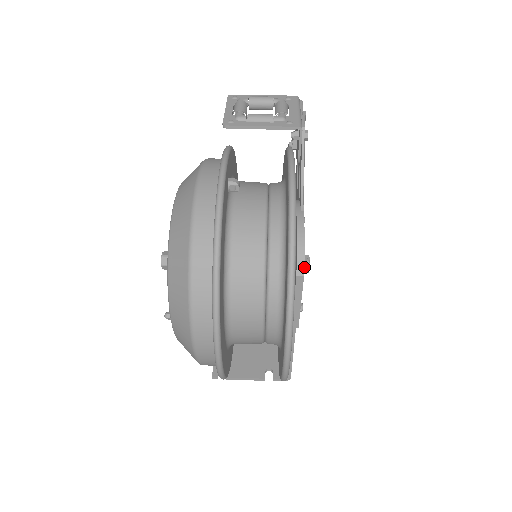
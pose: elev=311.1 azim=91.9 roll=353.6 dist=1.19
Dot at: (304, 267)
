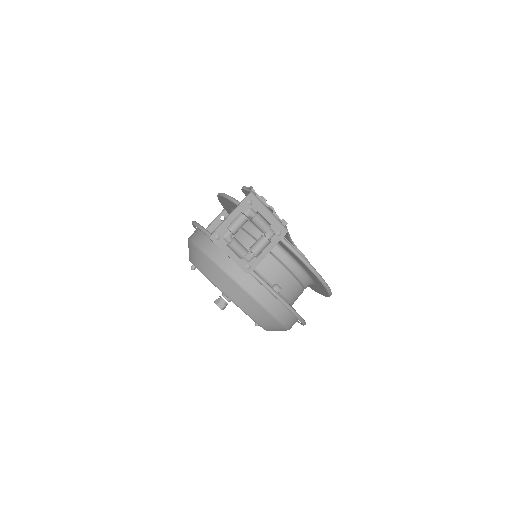
Dot at: occluded
